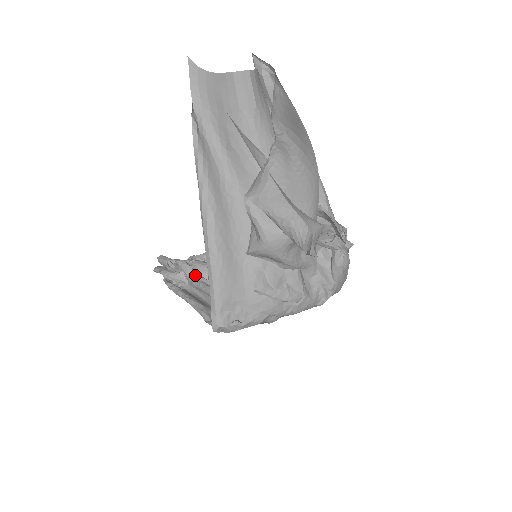
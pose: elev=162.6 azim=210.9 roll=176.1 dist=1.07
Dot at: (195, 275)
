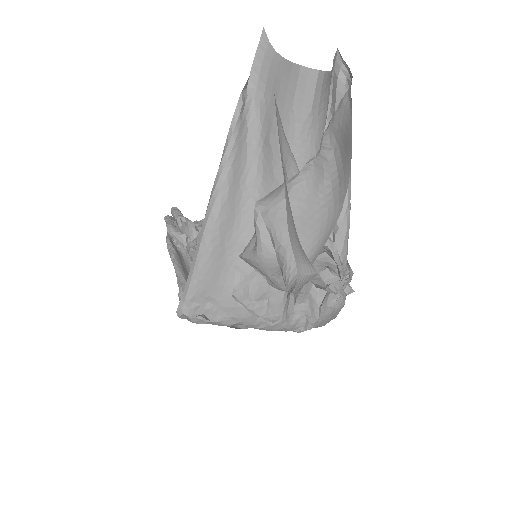
Dot at: (195, 244)
